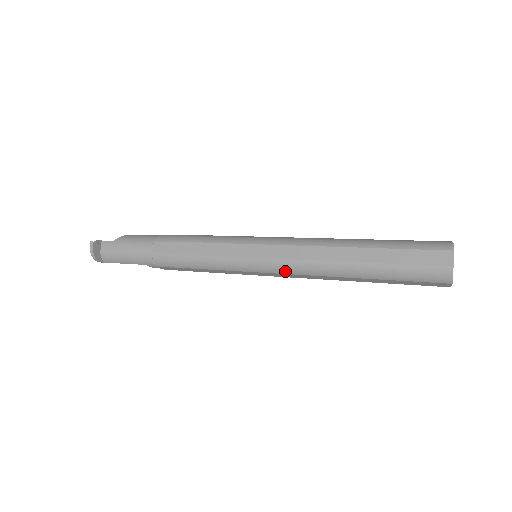
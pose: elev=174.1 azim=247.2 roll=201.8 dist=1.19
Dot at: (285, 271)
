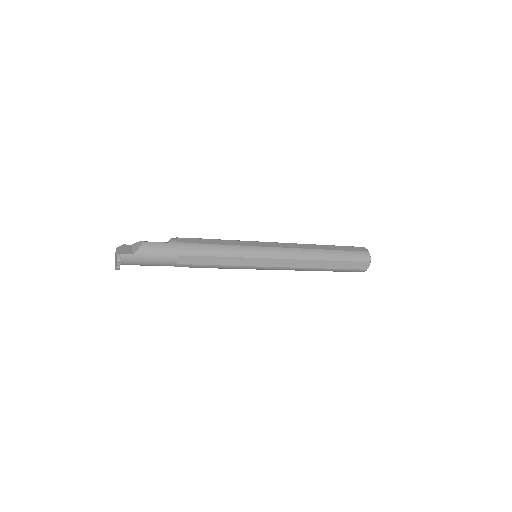
Dot at: occluded
